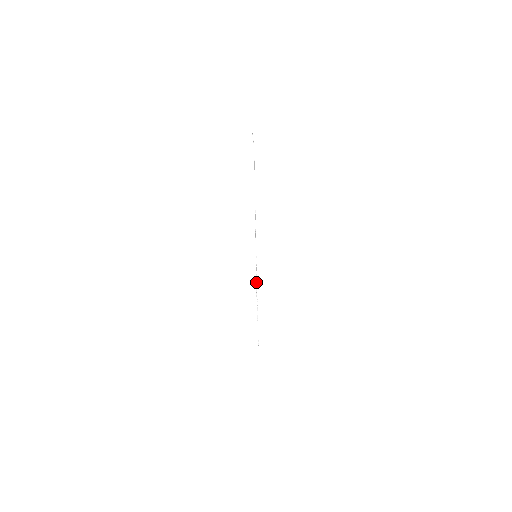
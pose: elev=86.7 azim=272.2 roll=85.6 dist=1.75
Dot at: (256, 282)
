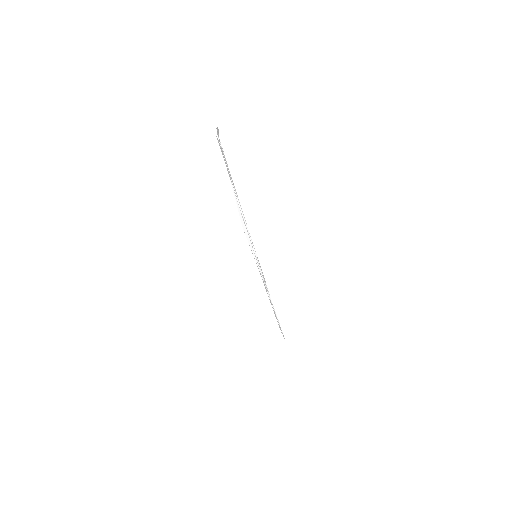
Dot at: (263, 280)
